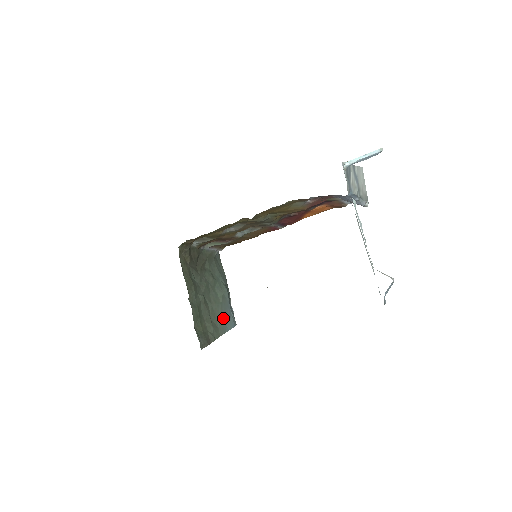
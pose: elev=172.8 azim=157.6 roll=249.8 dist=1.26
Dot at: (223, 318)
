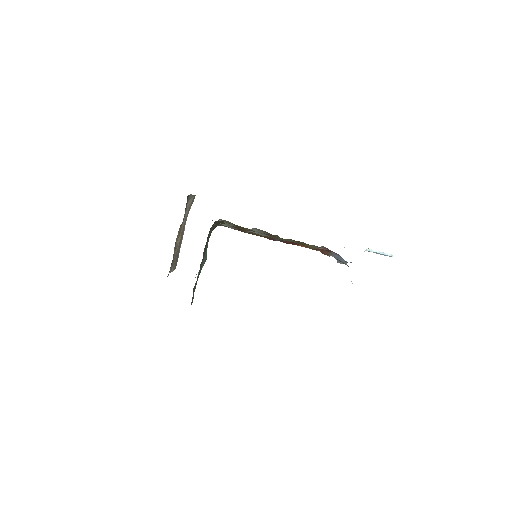
Dot at: occluded
